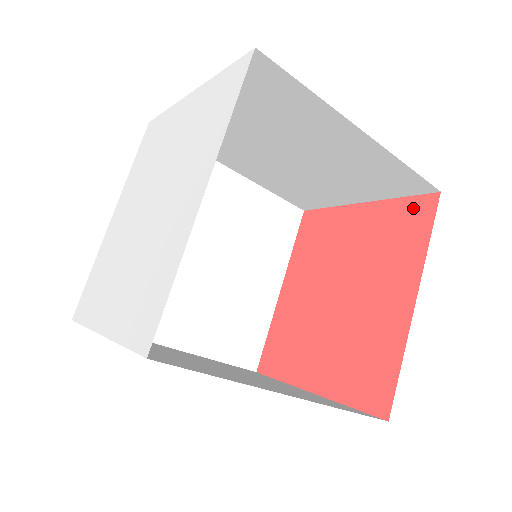
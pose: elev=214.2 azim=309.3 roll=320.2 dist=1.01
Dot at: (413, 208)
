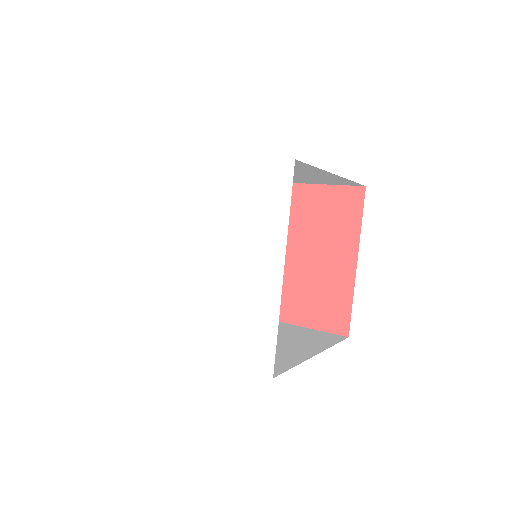
Dot at: (346, 195)
